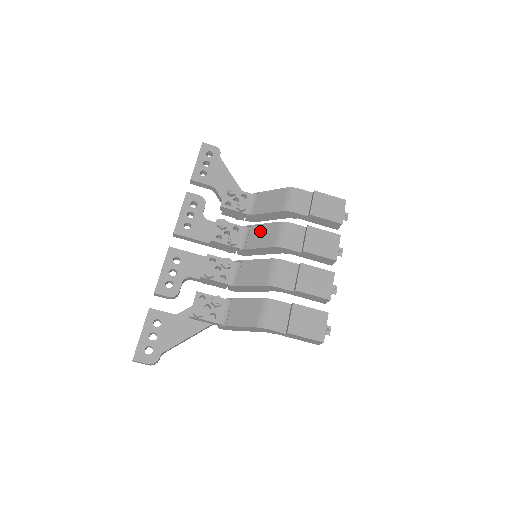
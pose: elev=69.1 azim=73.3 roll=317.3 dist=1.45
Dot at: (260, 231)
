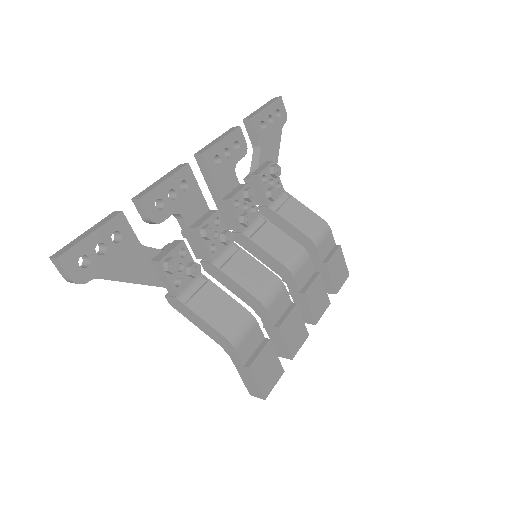
Dot at: (276, 236)
